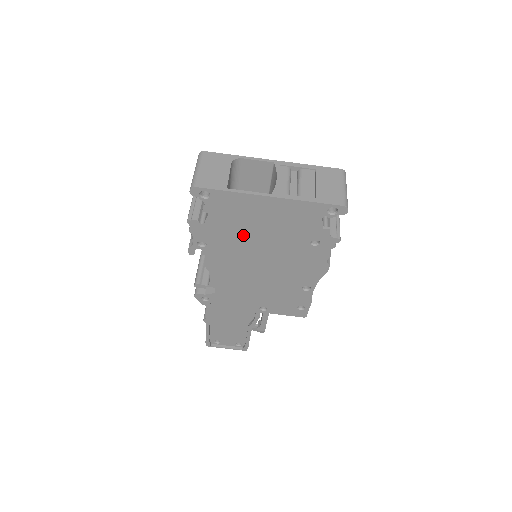
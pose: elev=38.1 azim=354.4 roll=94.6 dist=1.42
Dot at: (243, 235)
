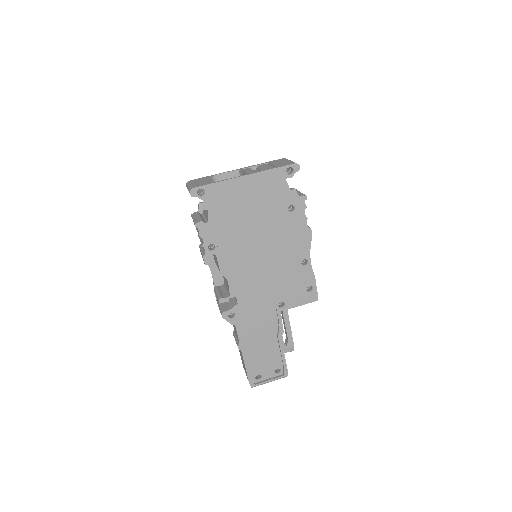
Dot at: (239, 222)
